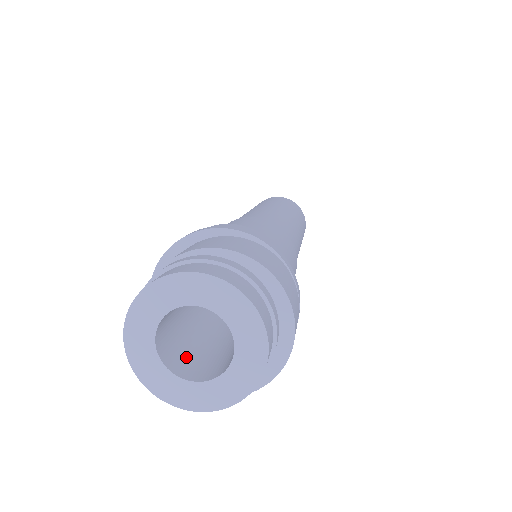
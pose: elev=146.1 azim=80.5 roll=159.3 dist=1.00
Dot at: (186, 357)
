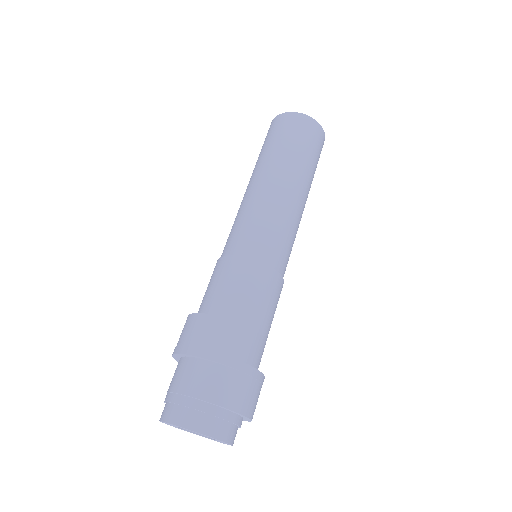
Dot at: occluded
